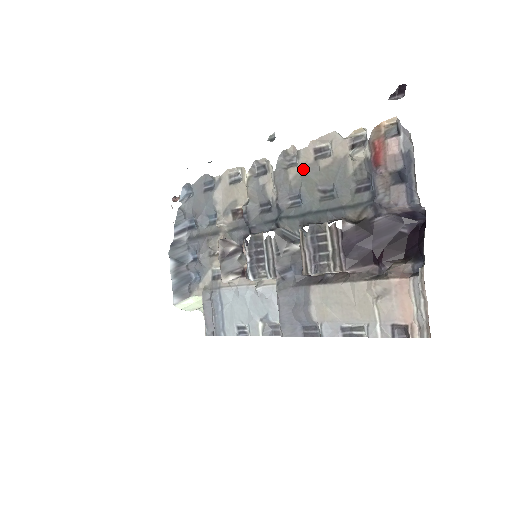
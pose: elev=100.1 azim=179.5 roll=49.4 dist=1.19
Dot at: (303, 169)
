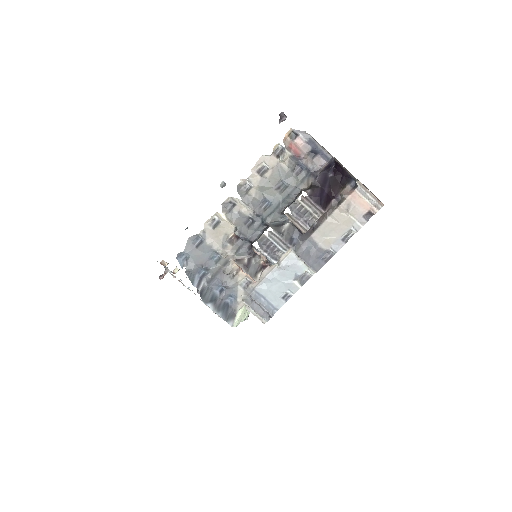
Dot at: (258, 186)
